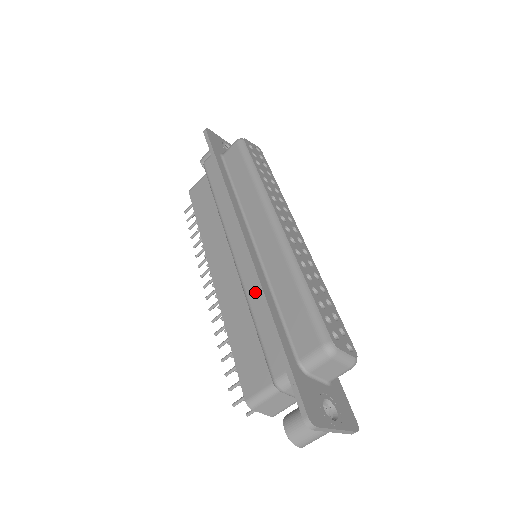
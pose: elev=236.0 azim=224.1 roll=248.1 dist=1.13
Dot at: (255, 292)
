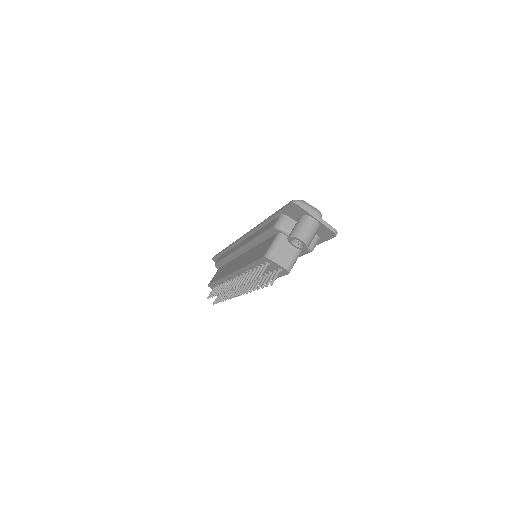
Dot at: (255, 234)
